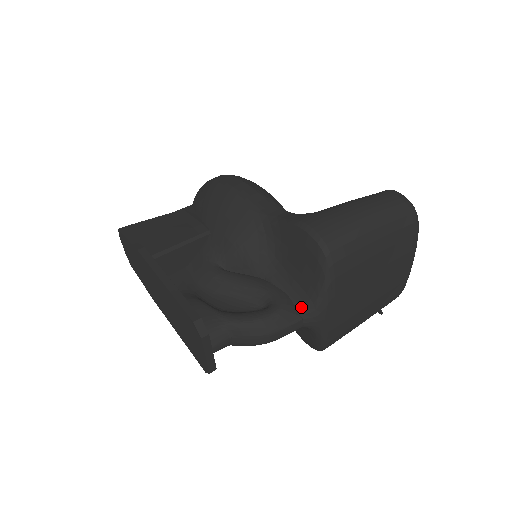
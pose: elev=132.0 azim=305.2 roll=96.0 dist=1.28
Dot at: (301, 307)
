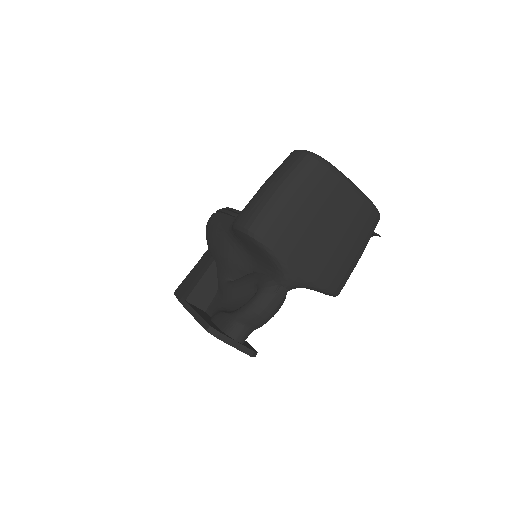
Dot at: (276, 278)
